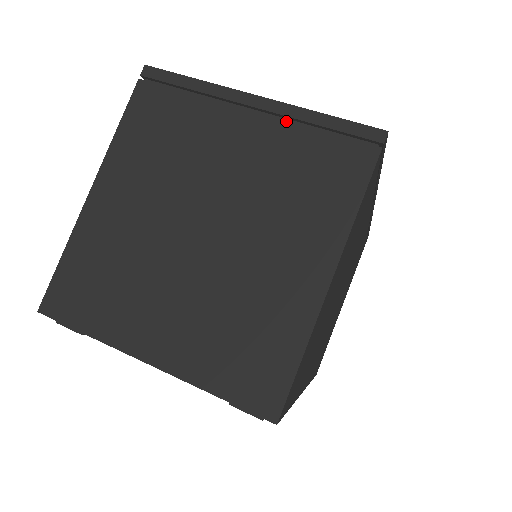
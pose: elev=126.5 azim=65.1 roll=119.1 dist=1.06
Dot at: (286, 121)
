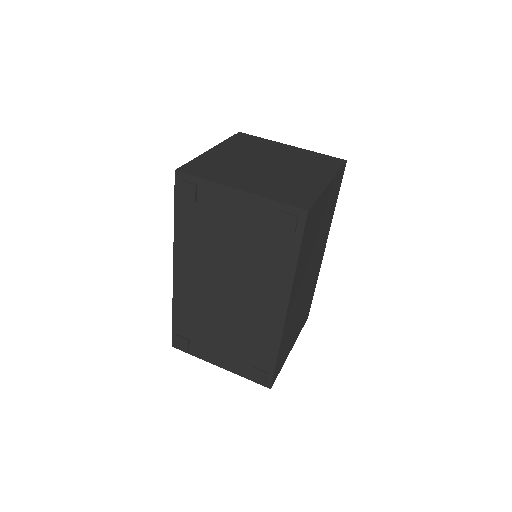
Dot at: (304, 152)
